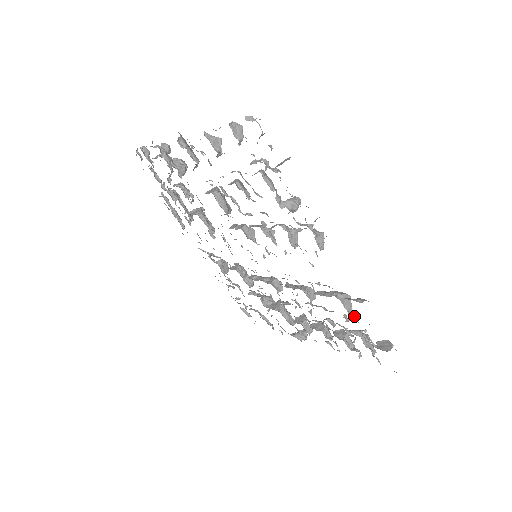
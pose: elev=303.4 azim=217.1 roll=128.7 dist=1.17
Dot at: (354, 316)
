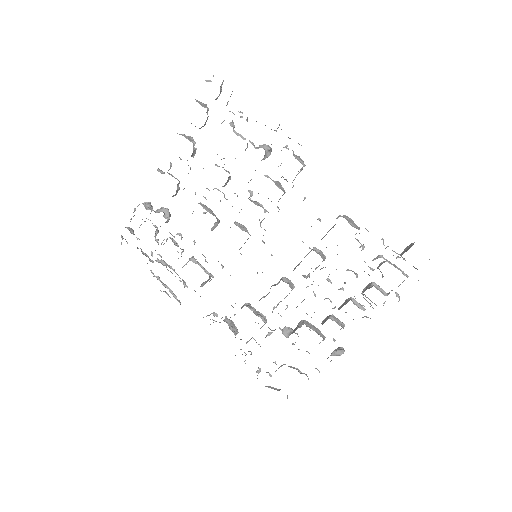
Dot at: occluded
